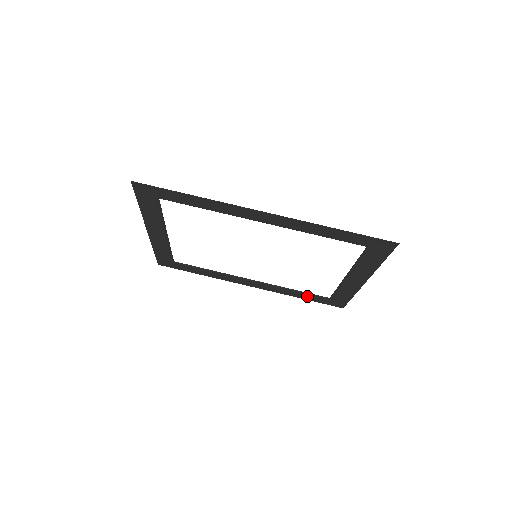
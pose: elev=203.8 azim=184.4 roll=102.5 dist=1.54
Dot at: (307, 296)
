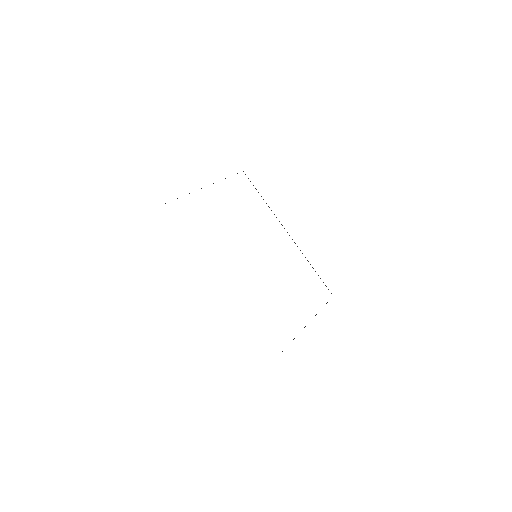
Dot at: occluded
